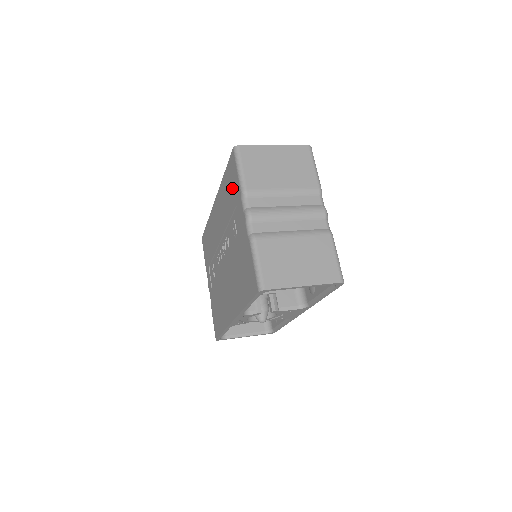
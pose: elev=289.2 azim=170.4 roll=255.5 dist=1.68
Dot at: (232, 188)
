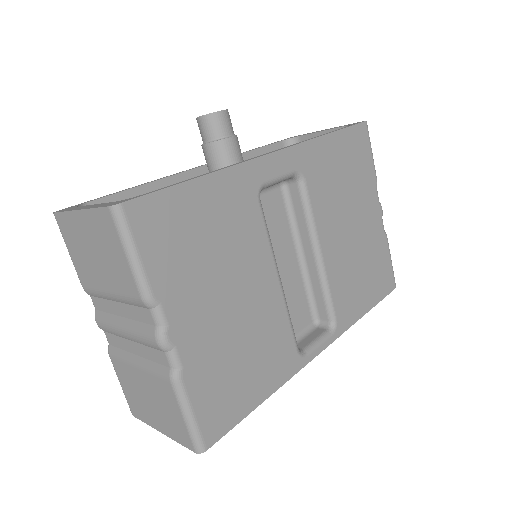
Dot at: occluded
